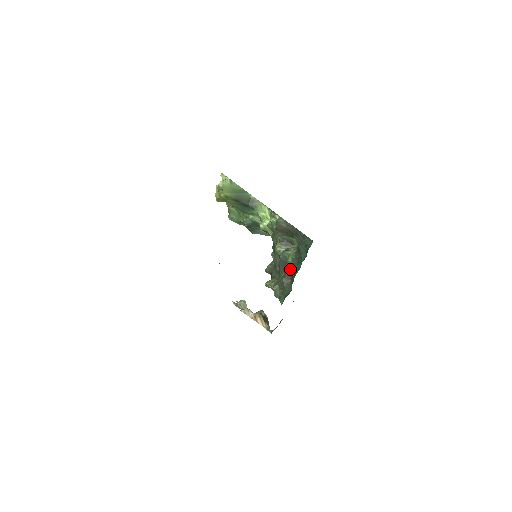
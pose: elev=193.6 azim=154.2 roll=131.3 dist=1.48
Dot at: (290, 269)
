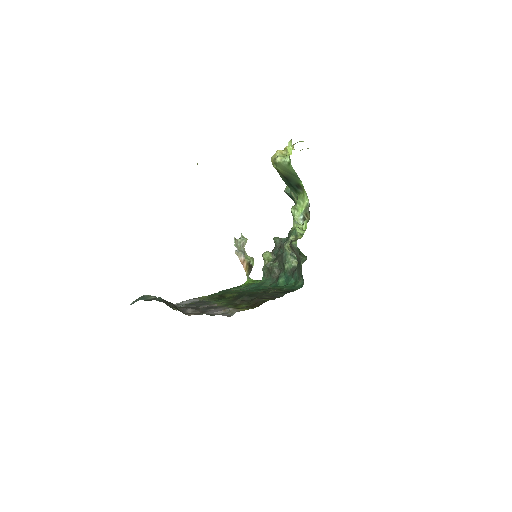
Dot at: (282, 271)
